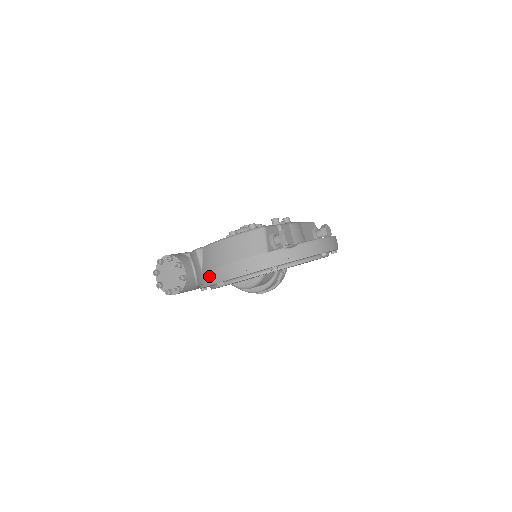
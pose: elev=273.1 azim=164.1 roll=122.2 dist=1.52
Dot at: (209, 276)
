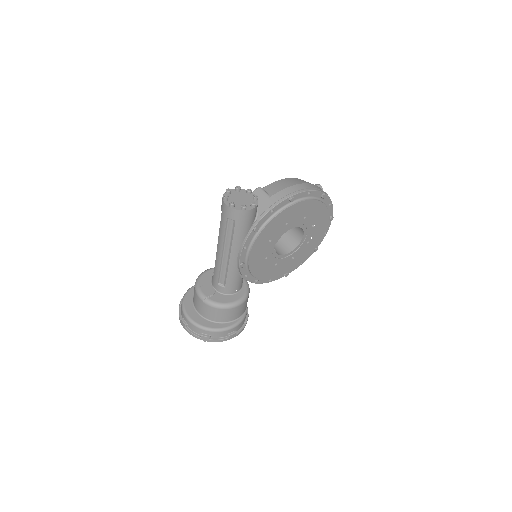
Dot at: (281, 194)
